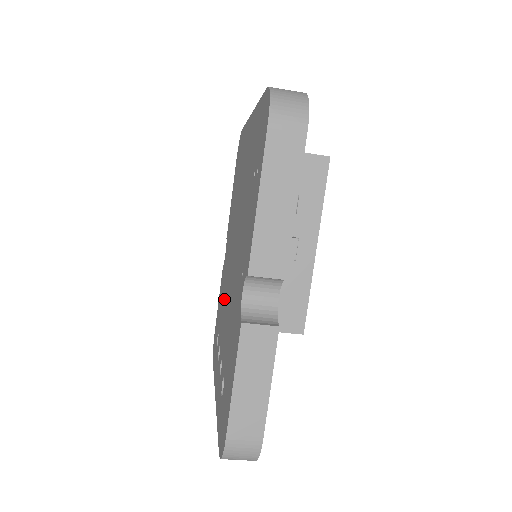
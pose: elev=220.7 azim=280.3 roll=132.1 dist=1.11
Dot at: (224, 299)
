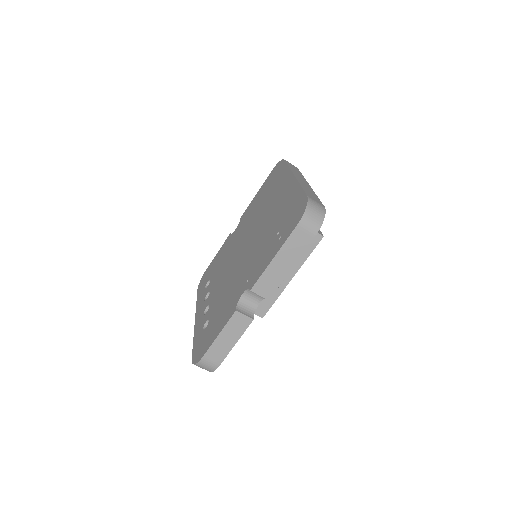
Dot at: (224, 265)
